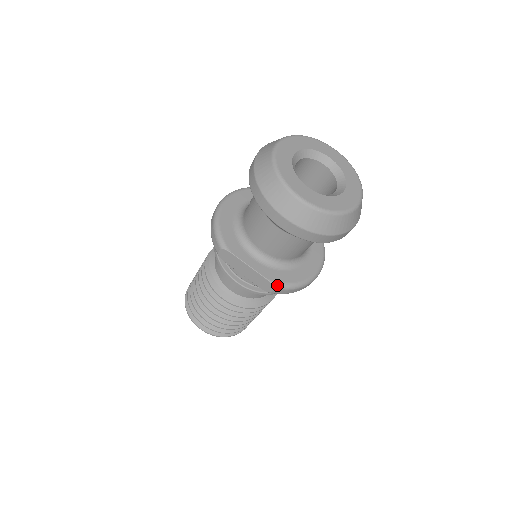
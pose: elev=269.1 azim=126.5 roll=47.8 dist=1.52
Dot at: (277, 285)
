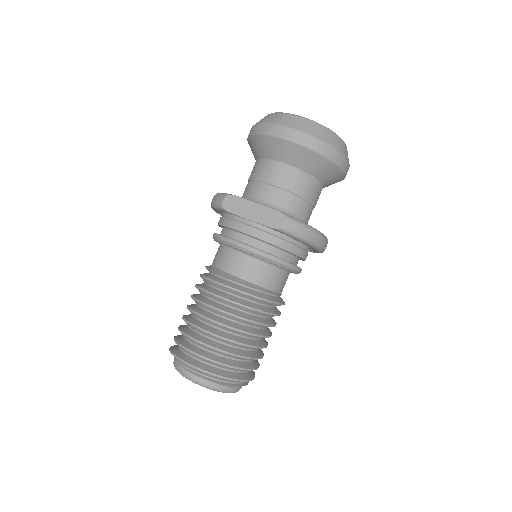
Dot at: (288, 216)
